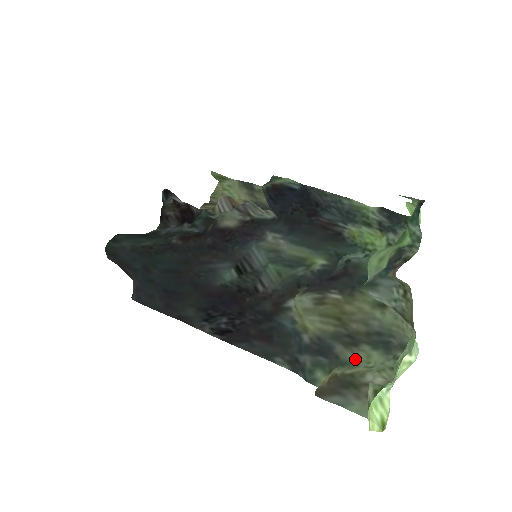
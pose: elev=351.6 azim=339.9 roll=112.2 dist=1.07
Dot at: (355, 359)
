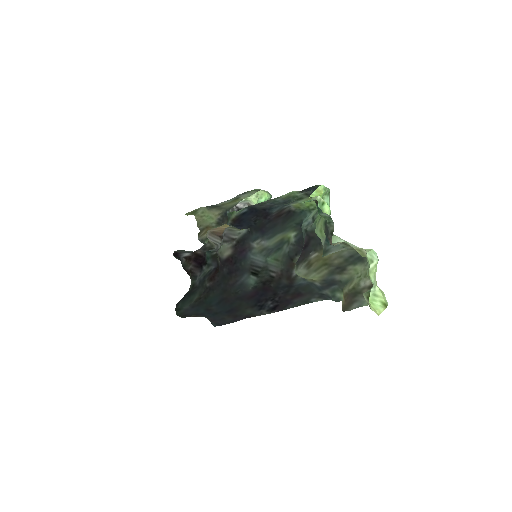
Dot at: (350, 276)
